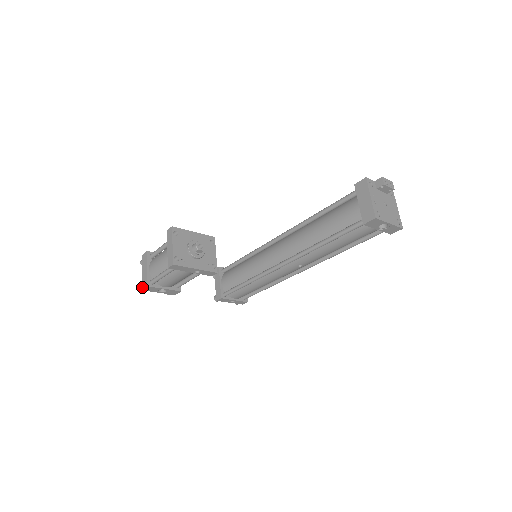
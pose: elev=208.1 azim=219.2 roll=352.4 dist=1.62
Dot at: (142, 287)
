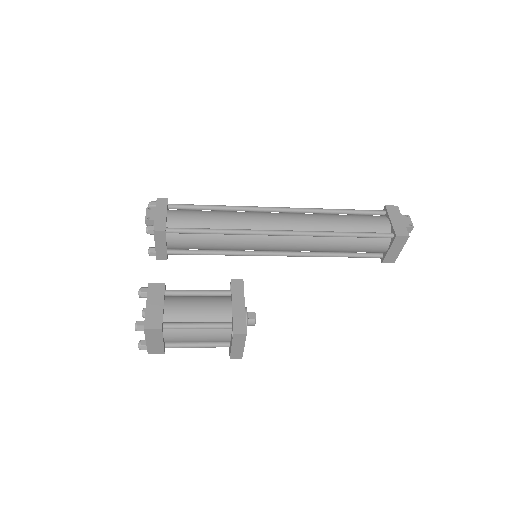
Dot at: (150, 353)
